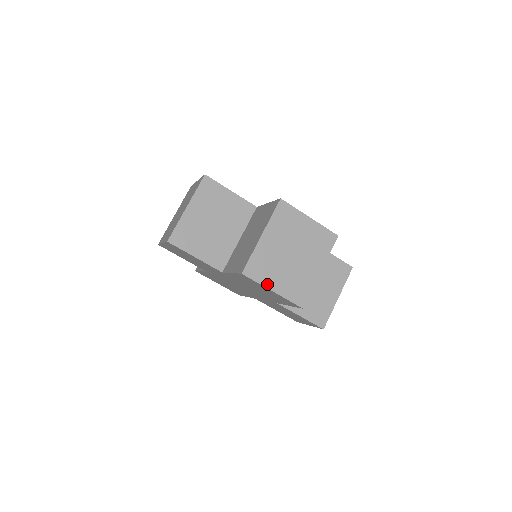
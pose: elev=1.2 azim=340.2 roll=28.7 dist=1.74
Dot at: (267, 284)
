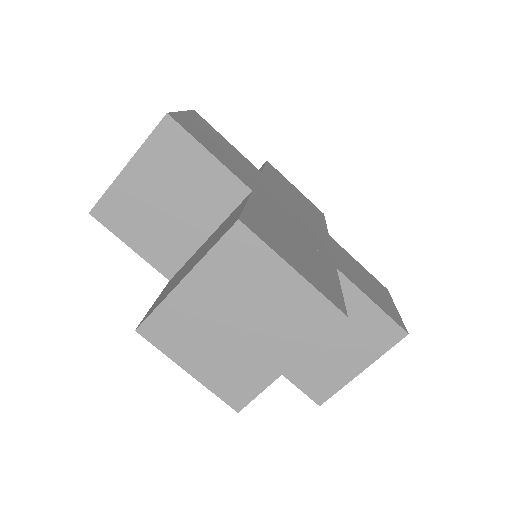
Dot at: (179, 358)
